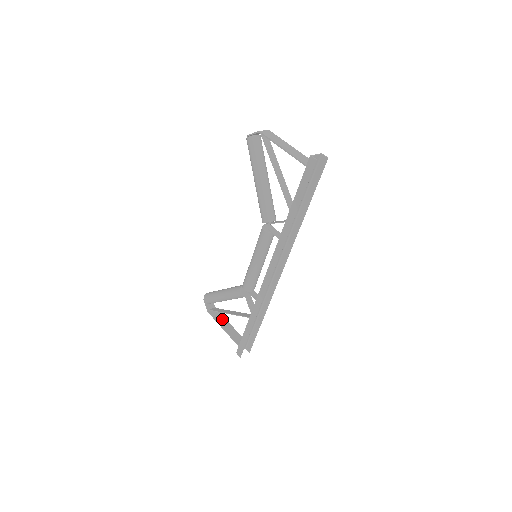
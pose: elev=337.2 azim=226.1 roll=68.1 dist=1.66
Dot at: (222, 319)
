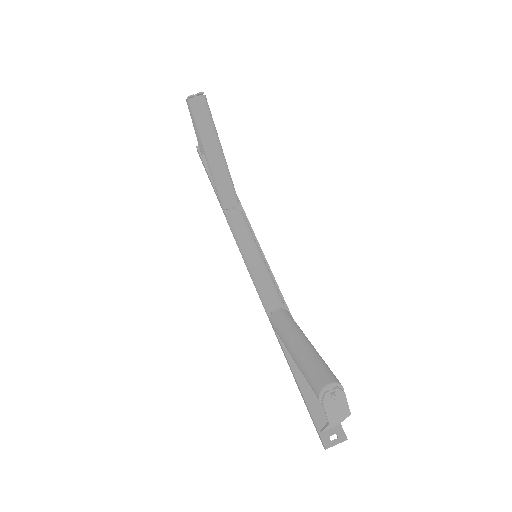
Dot at: occluded
